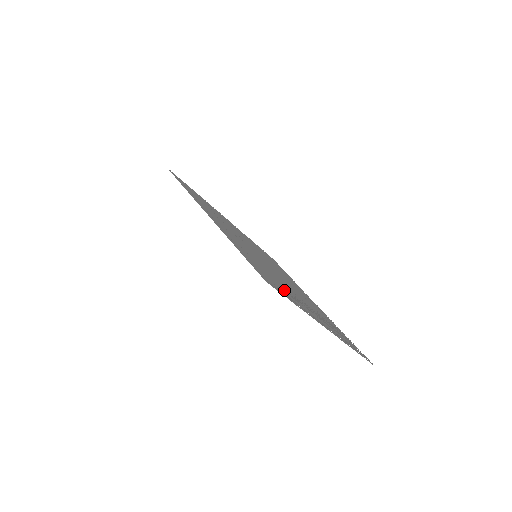
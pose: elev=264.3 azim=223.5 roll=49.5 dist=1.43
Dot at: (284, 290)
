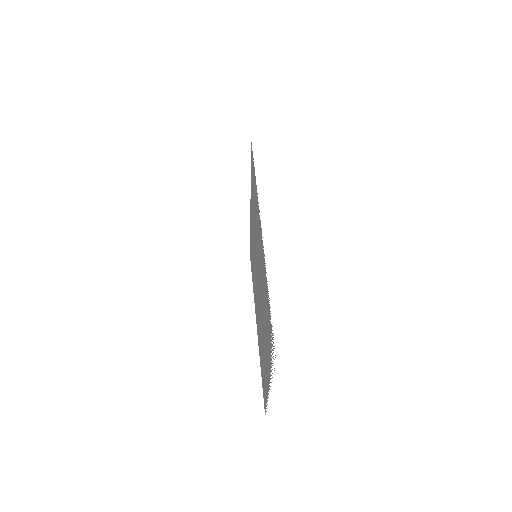
Dot at: occluded
